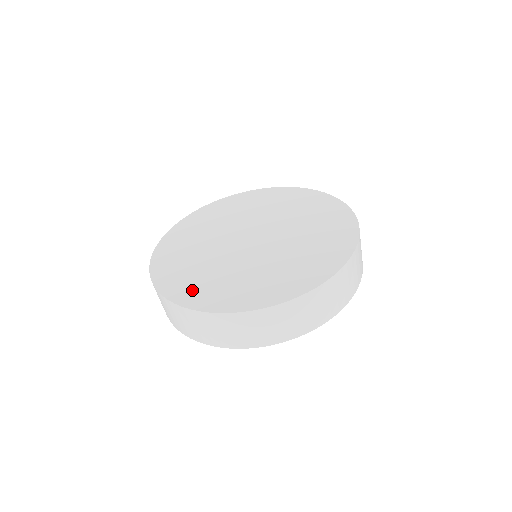
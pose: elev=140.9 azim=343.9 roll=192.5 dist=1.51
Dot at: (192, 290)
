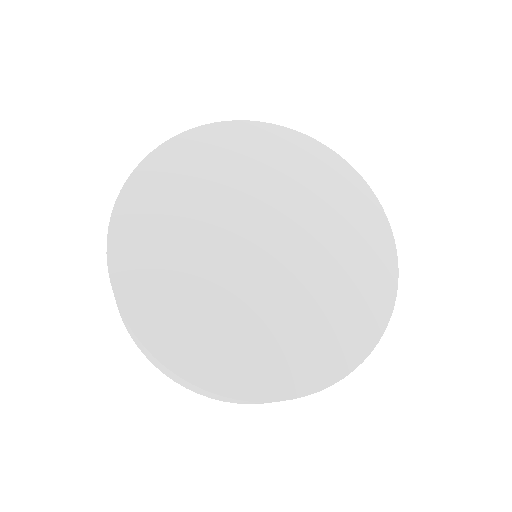
Dot at: (254, 369)
